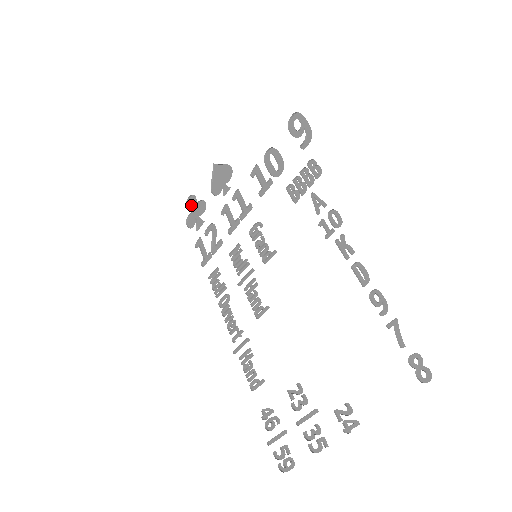
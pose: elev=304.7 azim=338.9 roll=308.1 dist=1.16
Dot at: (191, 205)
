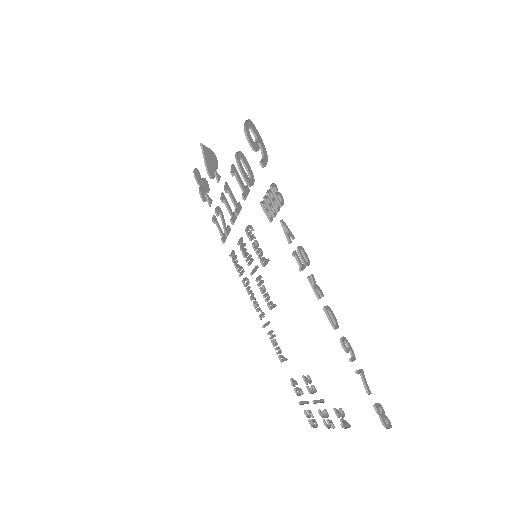
Dot at: (198, 178)
